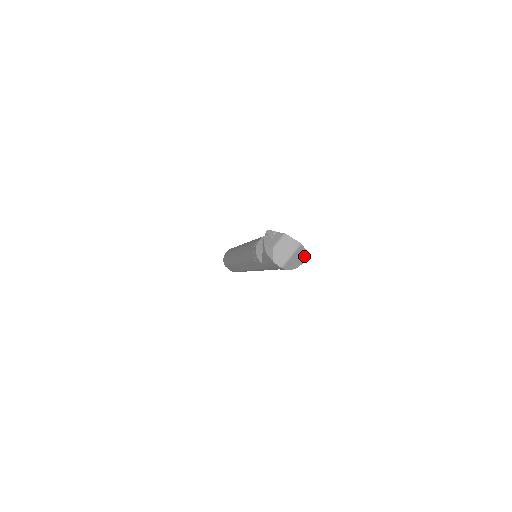
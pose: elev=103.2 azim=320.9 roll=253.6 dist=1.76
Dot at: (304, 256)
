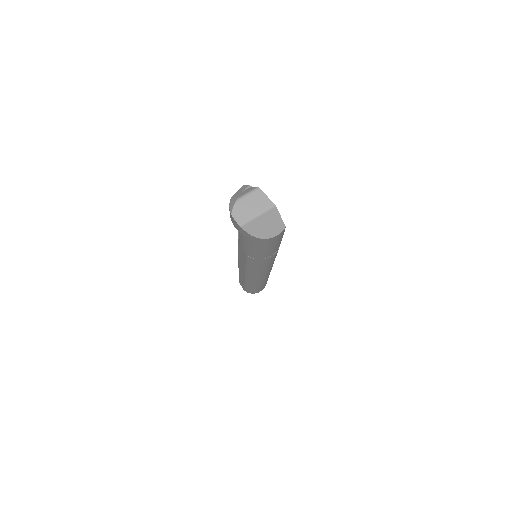
Dot at: (278, 227)
